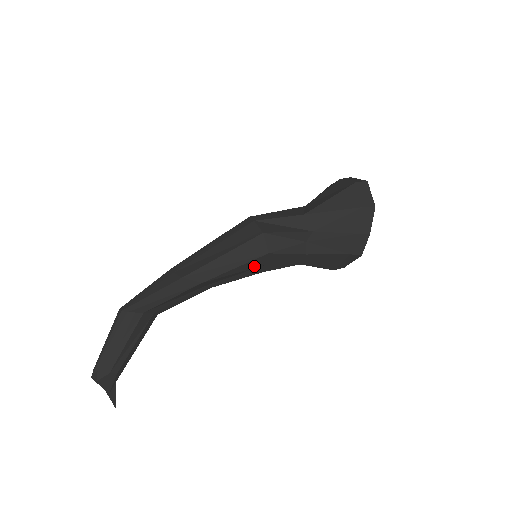
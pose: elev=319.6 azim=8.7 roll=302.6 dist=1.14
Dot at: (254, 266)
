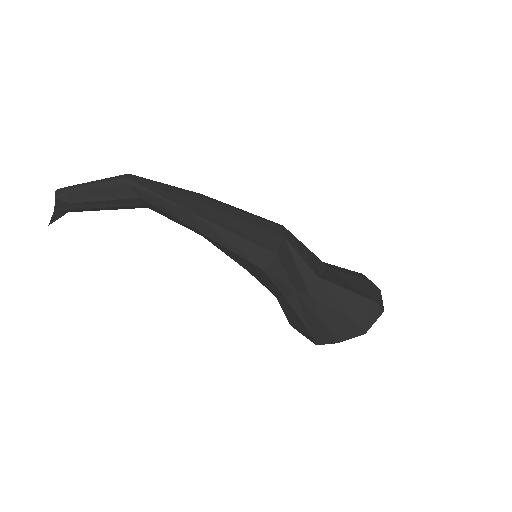
Dot at: (245, 263)
